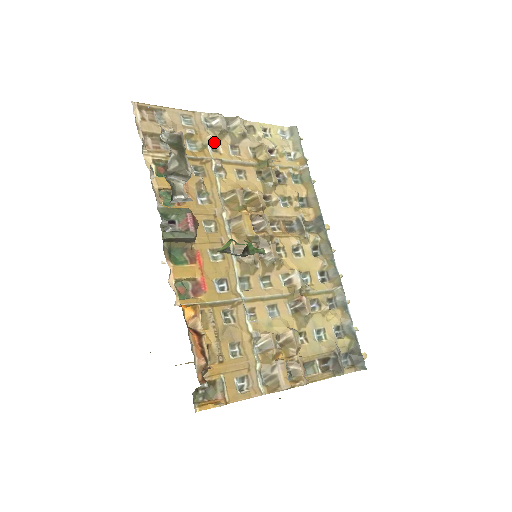
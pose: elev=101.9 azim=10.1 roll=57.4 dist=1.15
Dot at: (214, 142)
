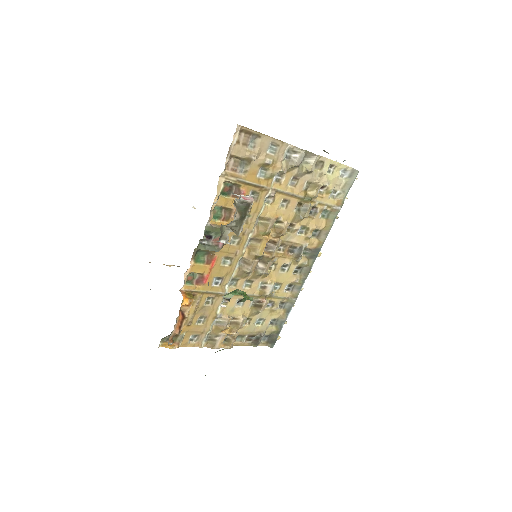
Dot at: (282, 173)
